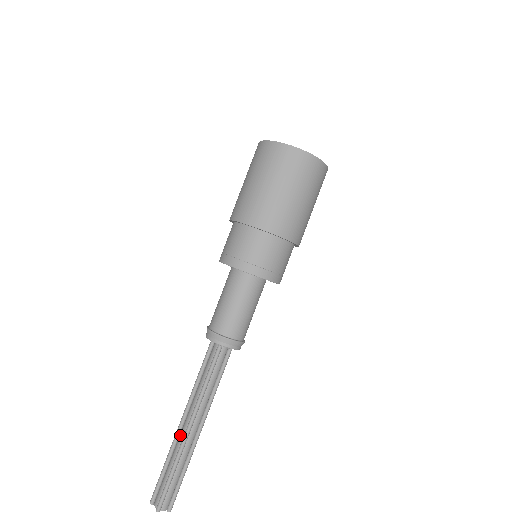
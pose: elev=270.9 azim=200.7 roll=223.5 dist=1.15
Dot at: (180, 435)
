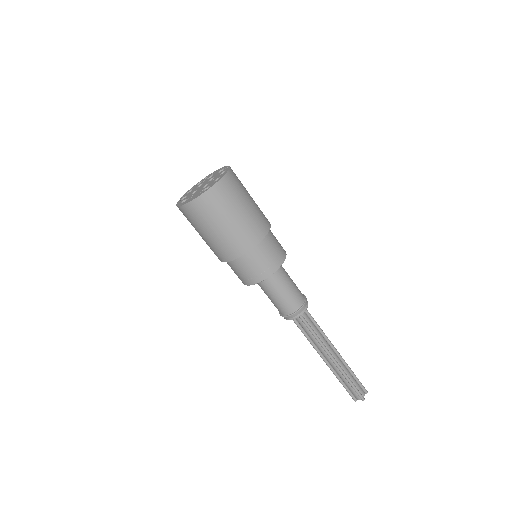
Dot at: (332, 366)
